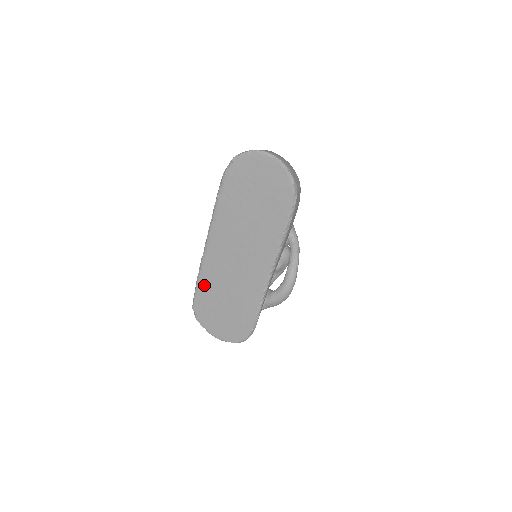
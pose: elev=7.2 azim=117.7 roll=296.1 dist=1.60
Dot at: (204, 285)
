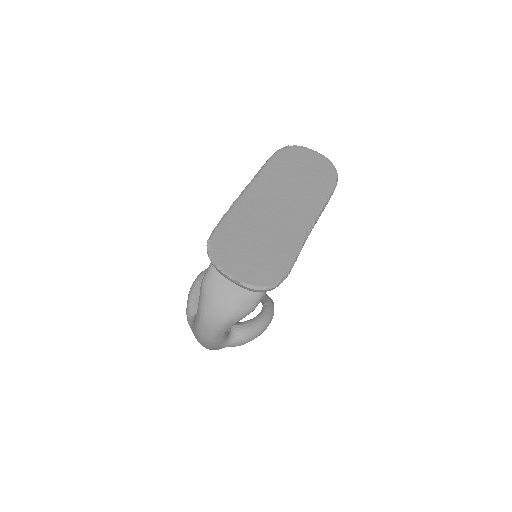
Dot at: (233, 221)
